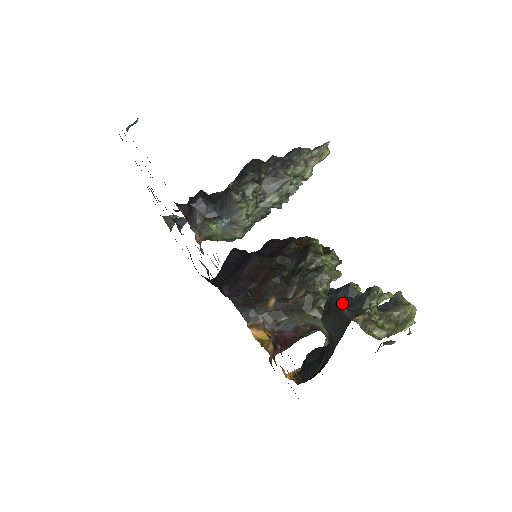
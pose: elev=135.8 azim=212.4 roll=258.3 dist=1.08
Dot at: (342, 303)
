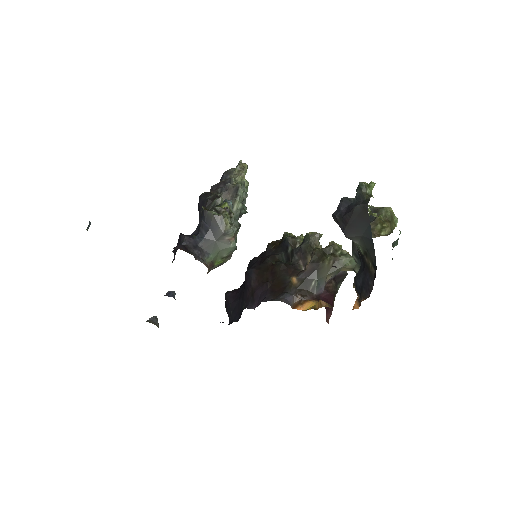
Dot at: (349, 209)
